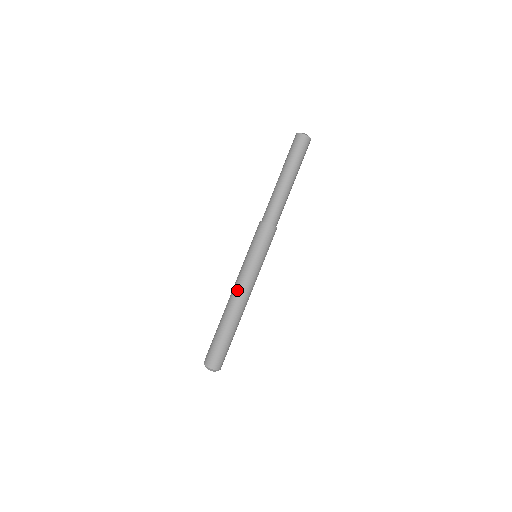
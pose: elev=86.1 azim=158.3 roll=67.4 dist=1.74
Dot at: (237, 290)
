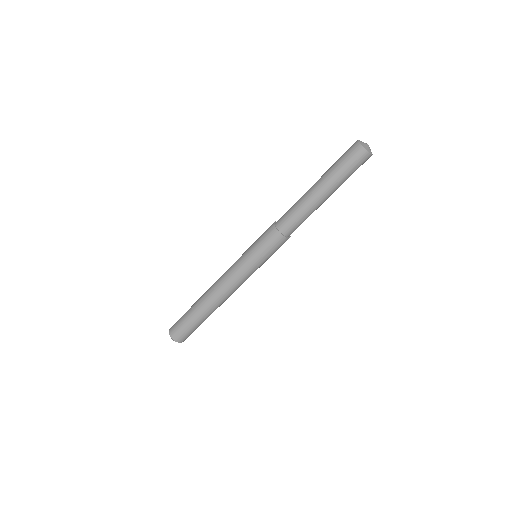
Dot at: (231, 290)
